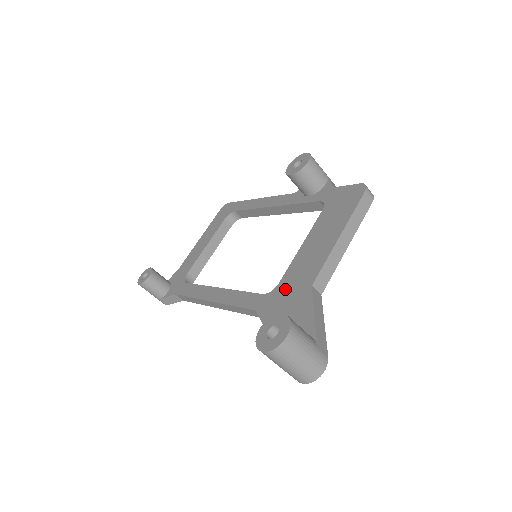
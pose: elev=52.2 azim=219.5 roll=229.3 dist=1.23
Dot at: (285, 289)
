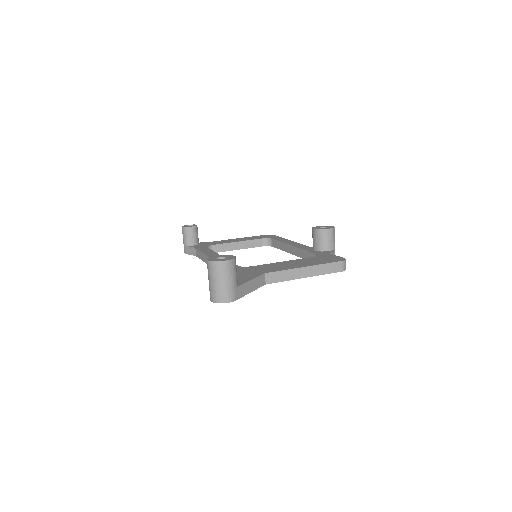
Dot at: (251, 269)
